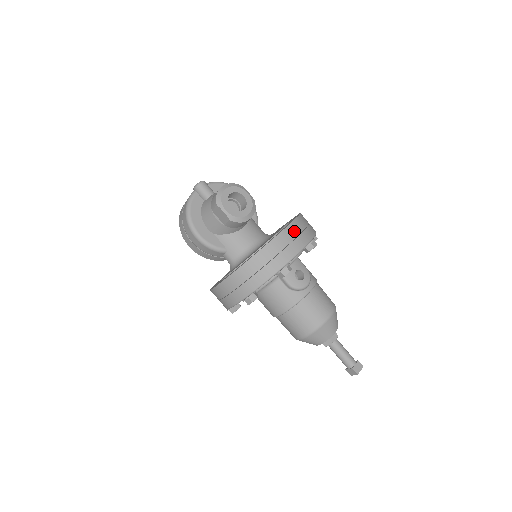
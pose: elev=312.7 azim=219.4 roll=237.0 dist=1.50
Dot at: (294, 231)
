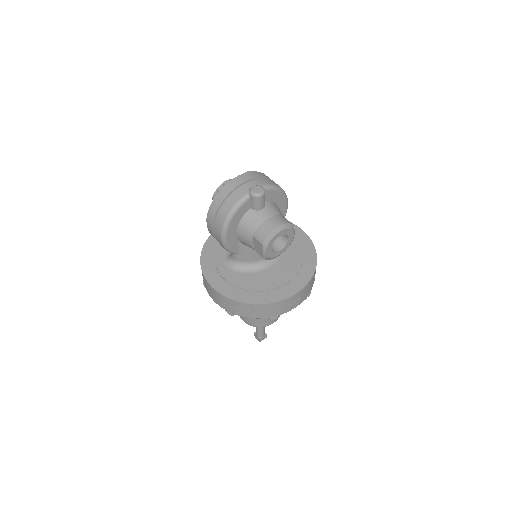
Dot at: (303, 292)
